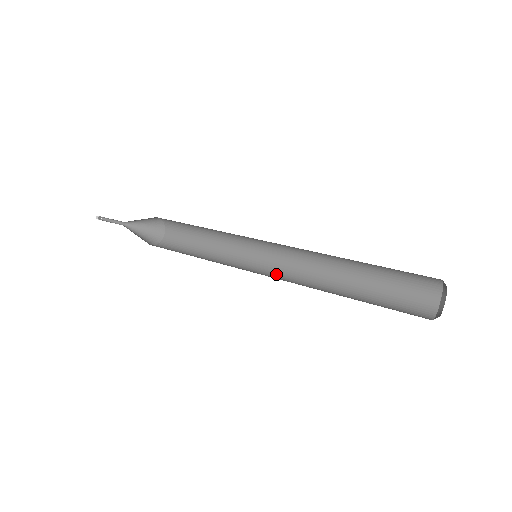
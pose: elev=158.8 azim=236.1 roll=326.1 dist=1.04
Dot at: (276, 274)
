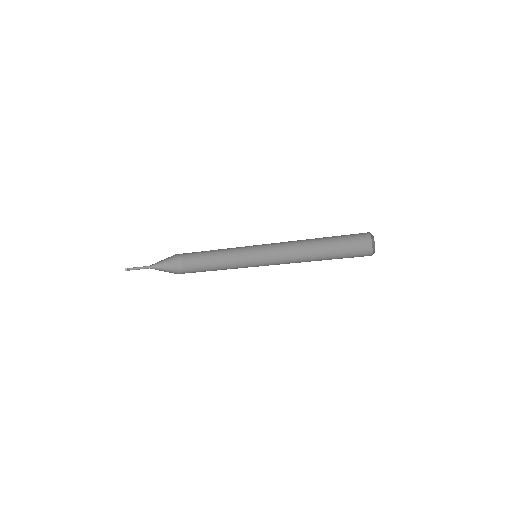
Dot at: occluded
